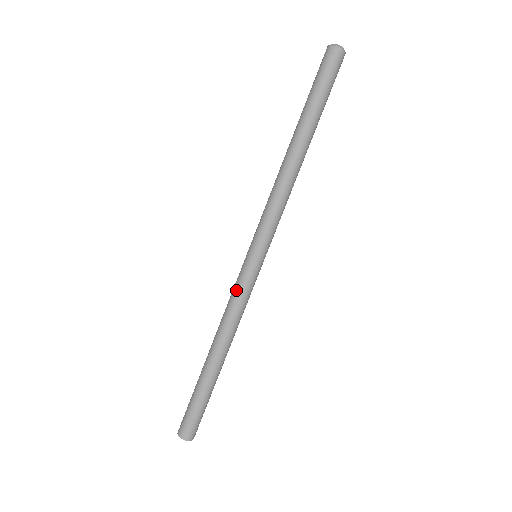
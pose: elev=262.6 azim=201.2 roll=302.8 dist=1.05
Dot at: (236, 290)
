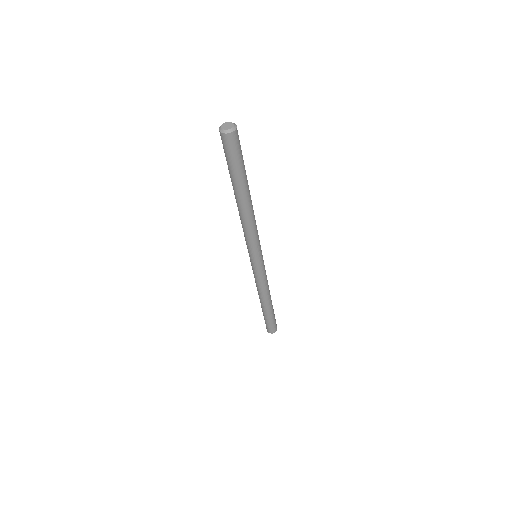
Dot at: (261, 277)
